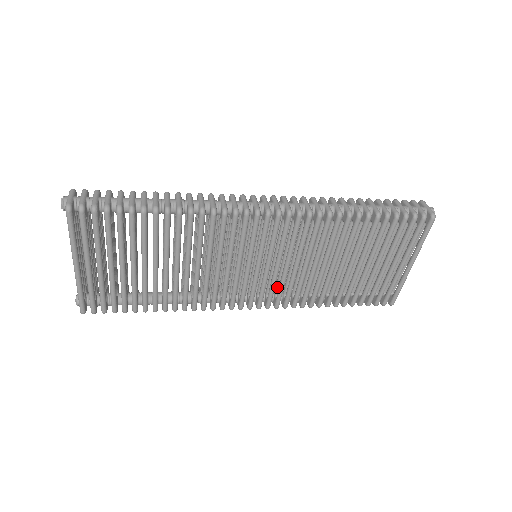
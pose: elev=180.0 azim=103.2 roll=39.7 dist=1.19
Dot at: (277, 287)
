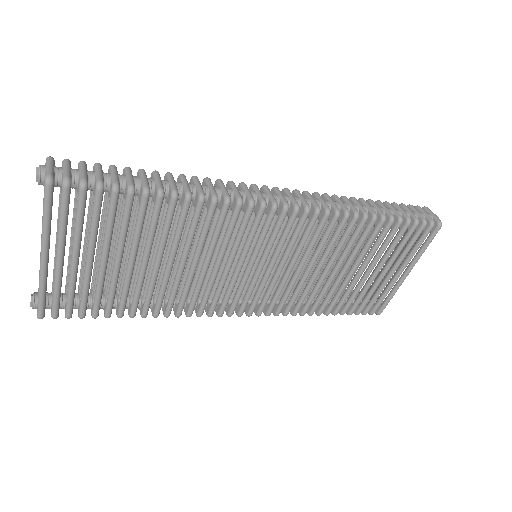
Dot at: occluded
